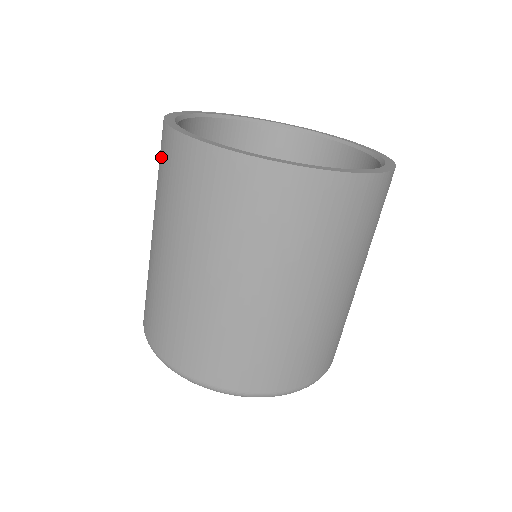
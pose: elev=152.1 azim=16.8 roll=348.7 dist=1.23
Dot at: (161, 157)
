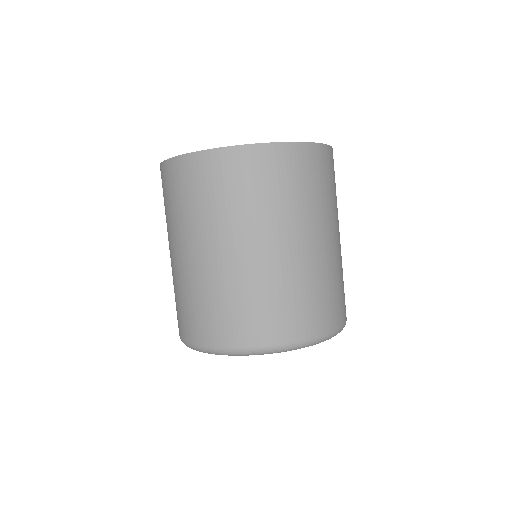
Dot at: (221, 177)
